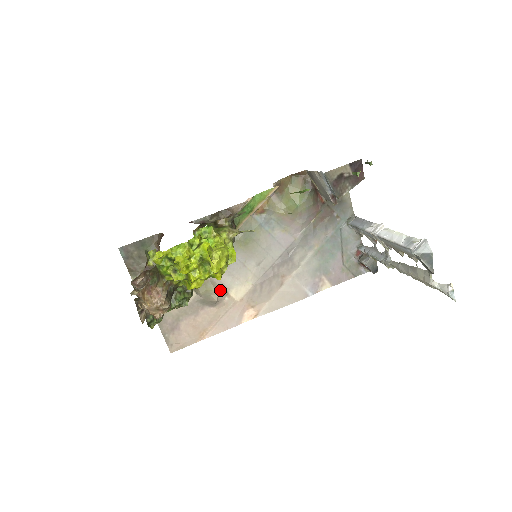
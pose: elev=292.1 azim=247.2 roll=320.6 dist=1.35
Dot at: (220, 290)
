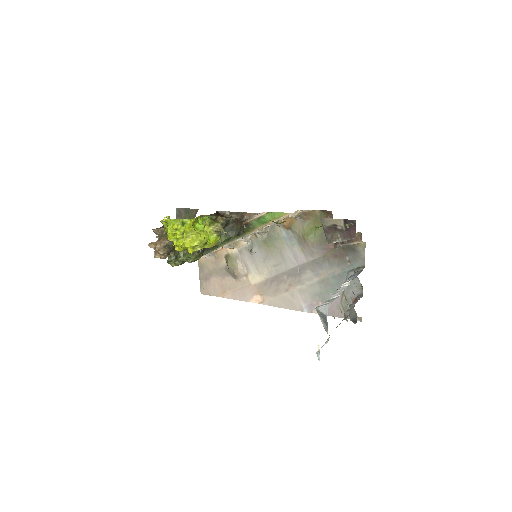
Dot at: (242, 270)
